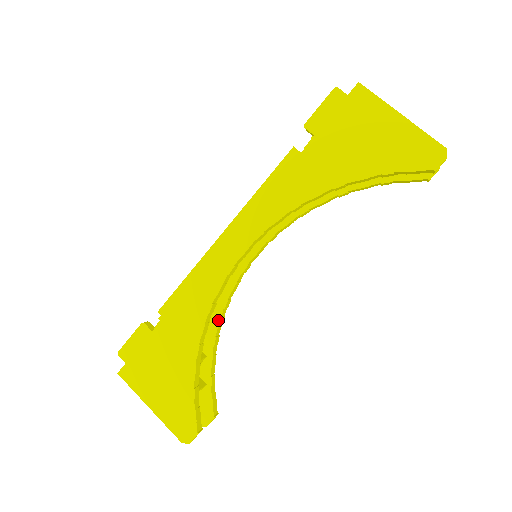
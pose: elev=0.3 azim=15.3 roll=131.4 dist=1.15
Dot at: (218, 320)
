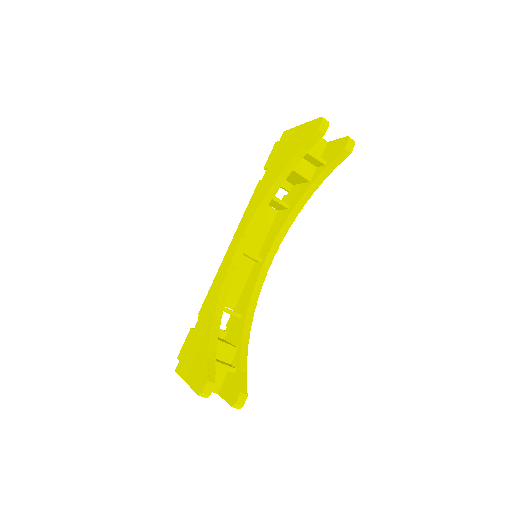
Dot at: (245, 318)
